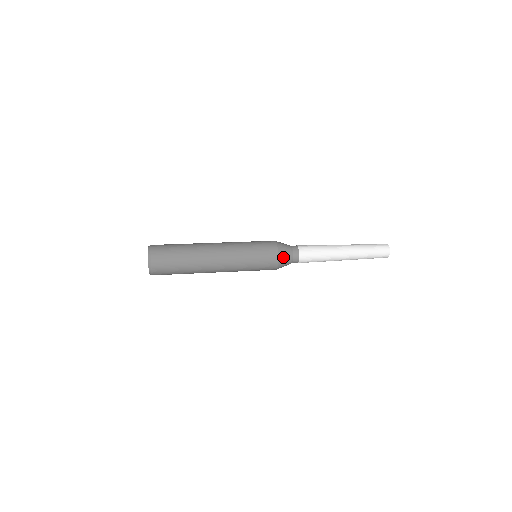
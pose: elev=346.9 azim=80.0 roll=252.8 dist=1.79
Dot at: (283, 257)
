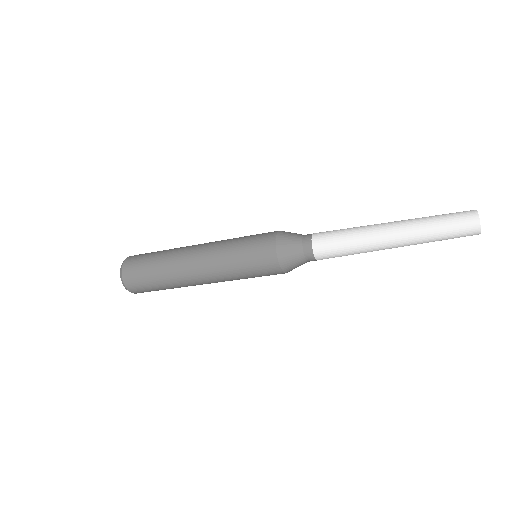
Dot at: (285, 234)
